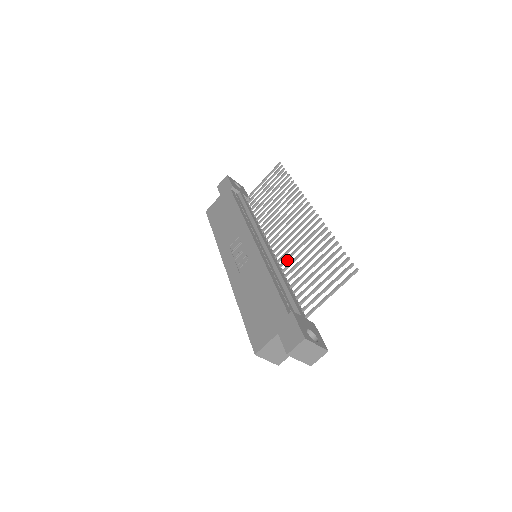
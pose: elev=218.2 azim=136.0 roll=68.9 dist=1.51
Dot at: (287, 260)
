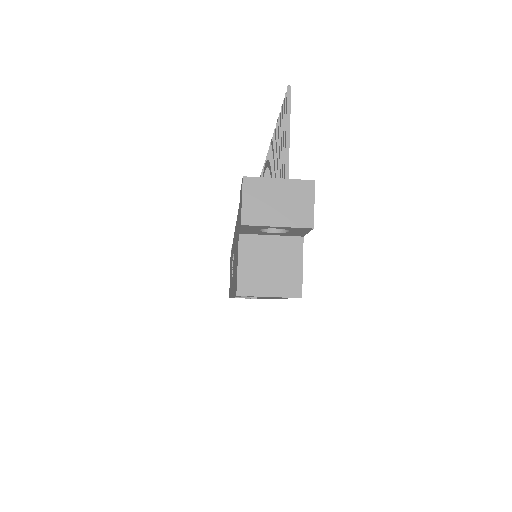
Dot at: occluded
